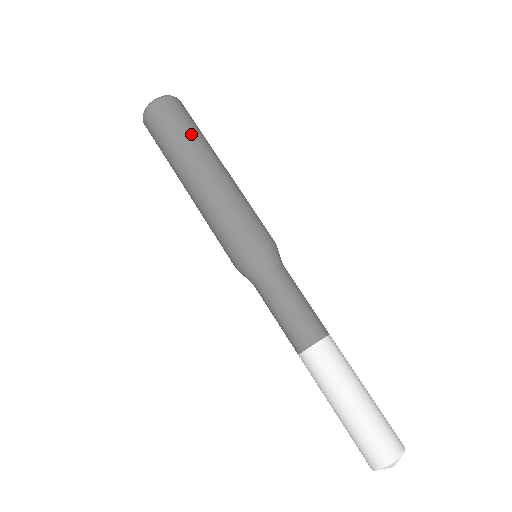
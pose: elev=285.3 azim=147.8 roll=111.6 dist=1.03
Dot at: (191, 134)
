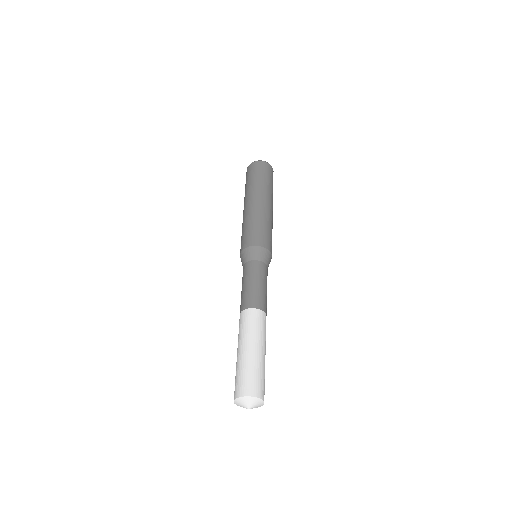
Dot at: (271, 185)
